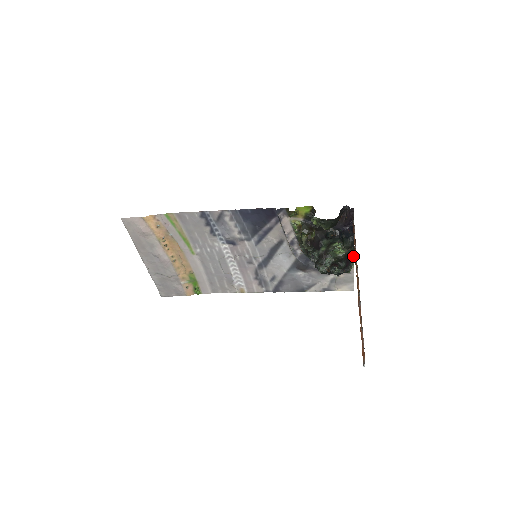
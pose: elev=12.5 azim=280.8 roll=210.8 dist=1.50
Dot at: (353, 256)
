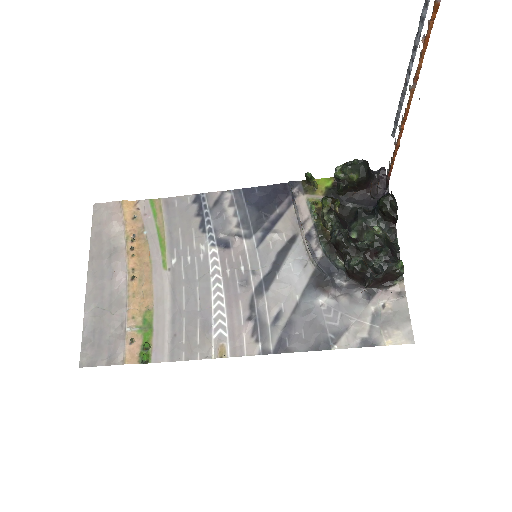
Dot at: occluded
